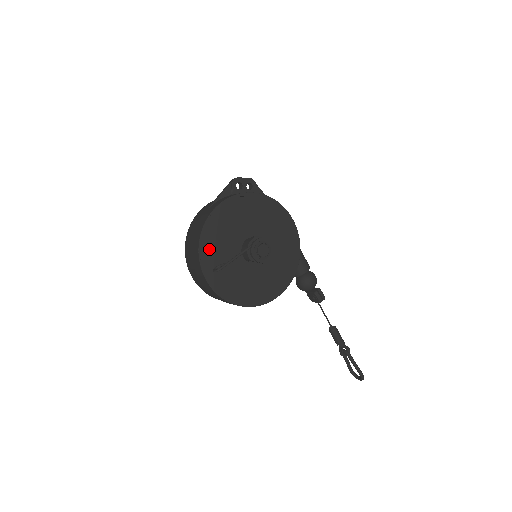
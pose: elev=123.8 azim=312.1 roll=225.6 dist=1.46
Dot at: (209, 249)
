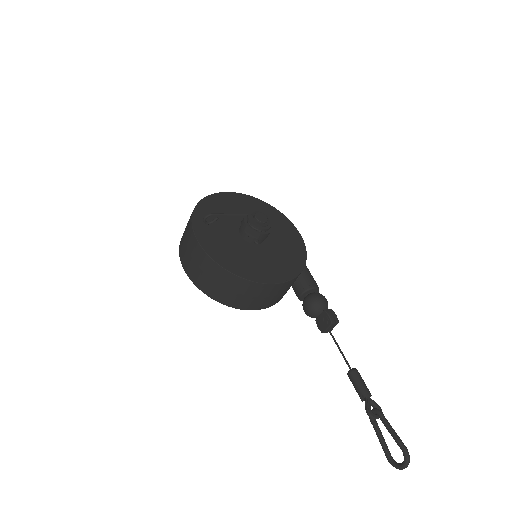
Dot at: (205, 214)
